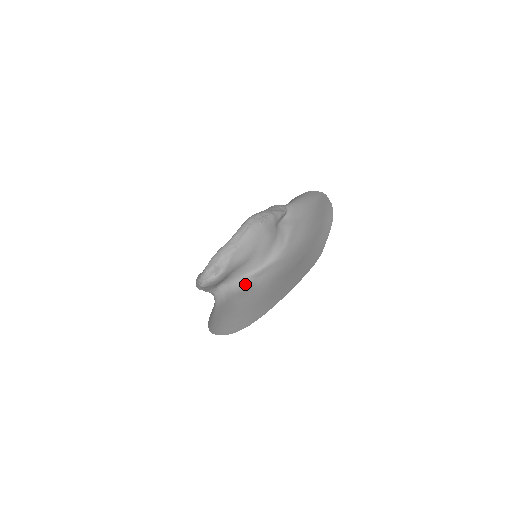
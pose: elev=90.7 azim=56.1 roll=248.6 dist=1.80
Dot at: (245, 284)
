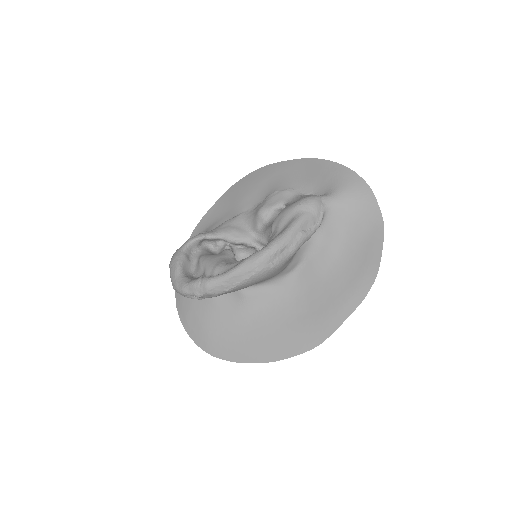
Dot at: occluded
